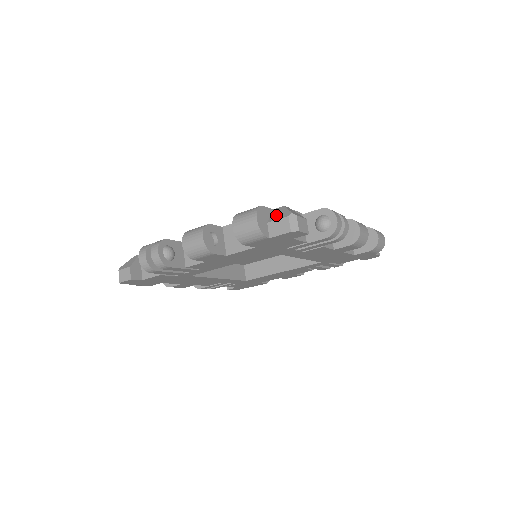
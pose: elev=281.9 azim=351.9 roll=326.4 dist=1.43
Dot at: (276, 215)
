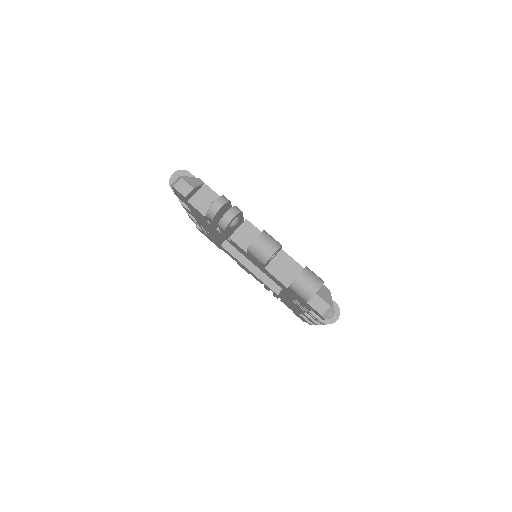
Dot at: (323, 293)
